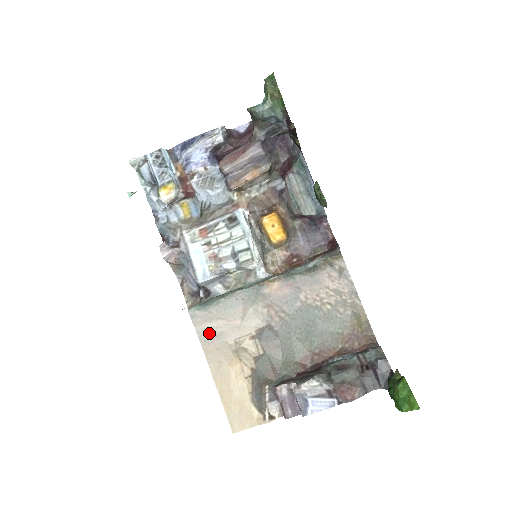
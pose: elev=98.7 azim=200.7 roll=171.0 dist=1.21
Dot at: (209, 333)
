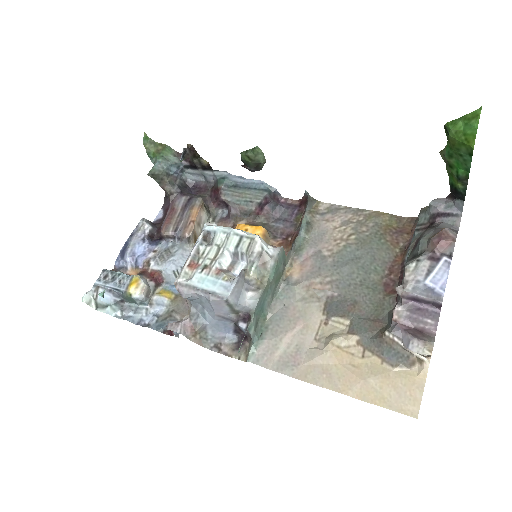
Dot at: (287, 359)
